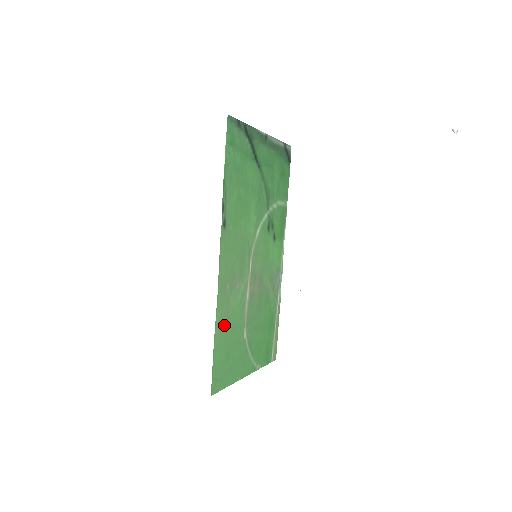
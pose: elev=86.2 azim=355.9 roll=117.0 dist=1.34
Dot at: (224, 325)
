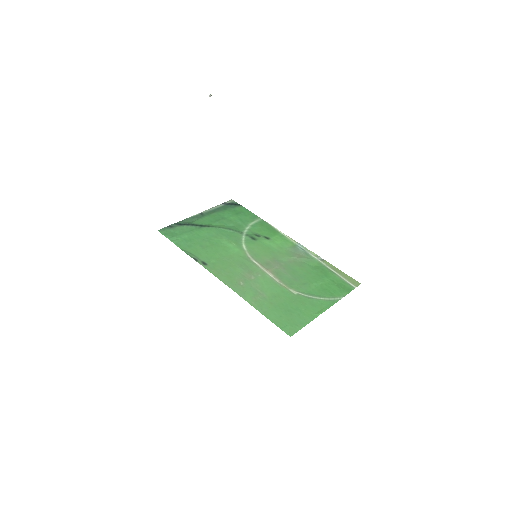
Dot at: (261, 300)
